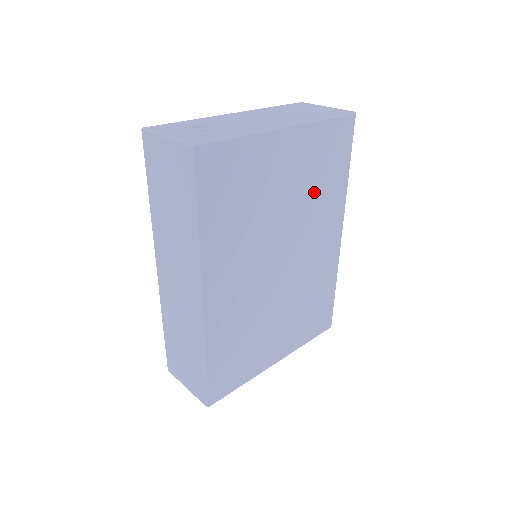
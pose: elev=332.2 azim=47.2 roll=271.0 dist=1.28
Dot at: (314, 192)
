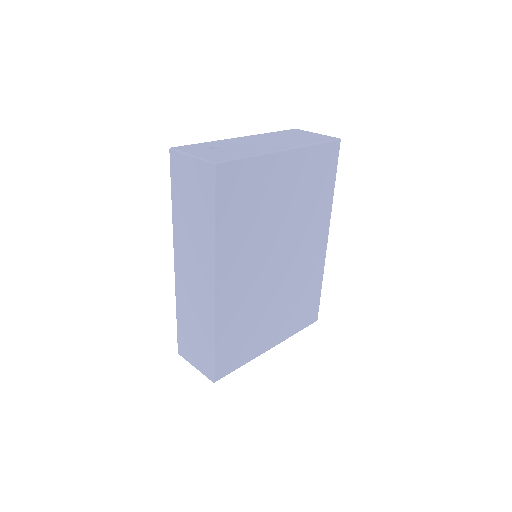
Dot at: (306, 203)
